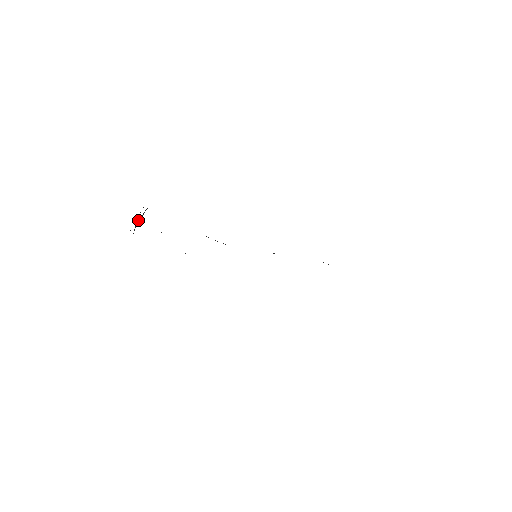
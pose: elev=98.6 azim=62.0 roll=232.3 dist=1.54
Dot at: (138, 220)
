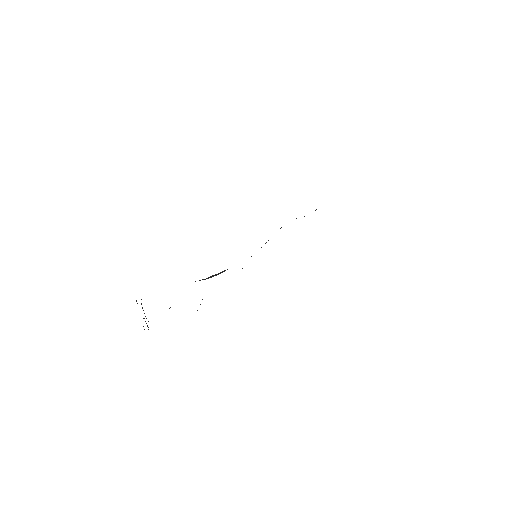
Dot at: occluded
